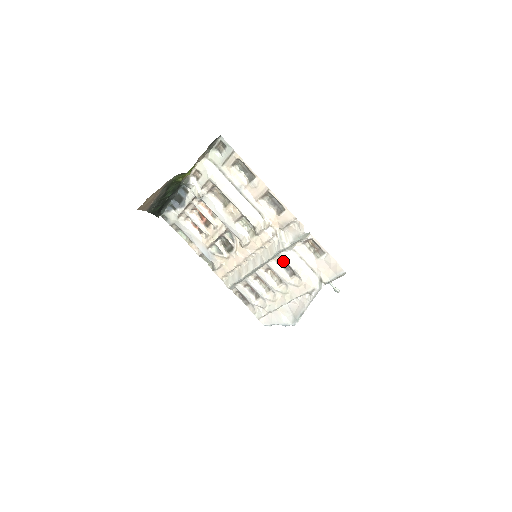
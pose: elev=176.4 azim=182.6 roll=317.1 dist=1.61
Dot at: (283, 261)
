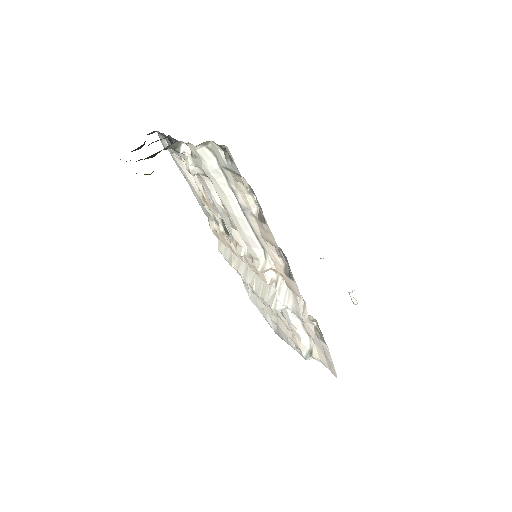
Dot at: occluded
